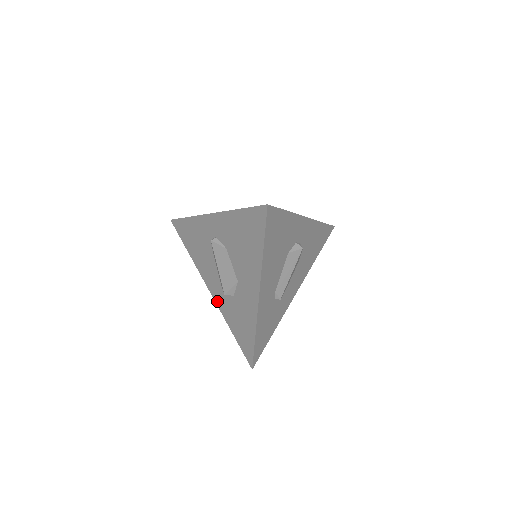
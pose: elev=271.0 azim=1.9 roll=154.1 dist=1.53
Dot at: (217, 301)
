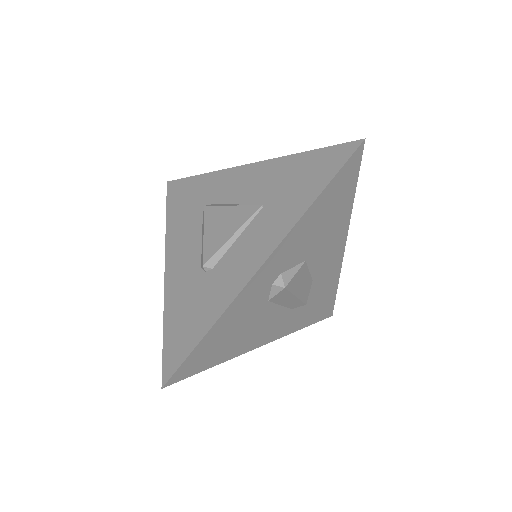
Dot at: occluded
